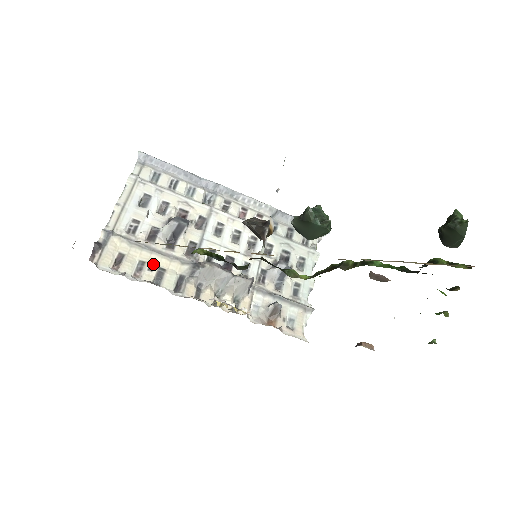
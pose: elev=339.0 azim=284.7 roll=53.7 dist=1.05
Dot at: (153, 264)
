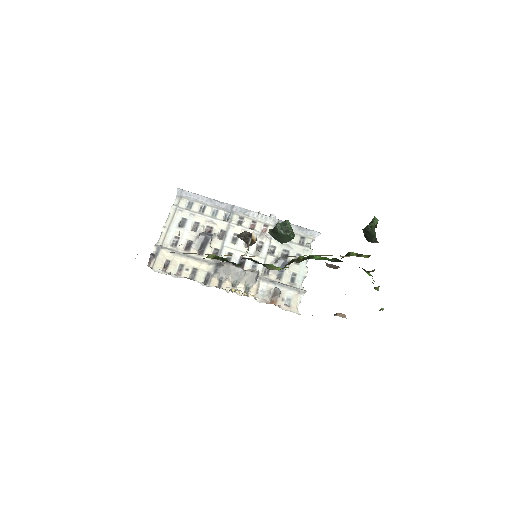
Dot at: (189, 266)
